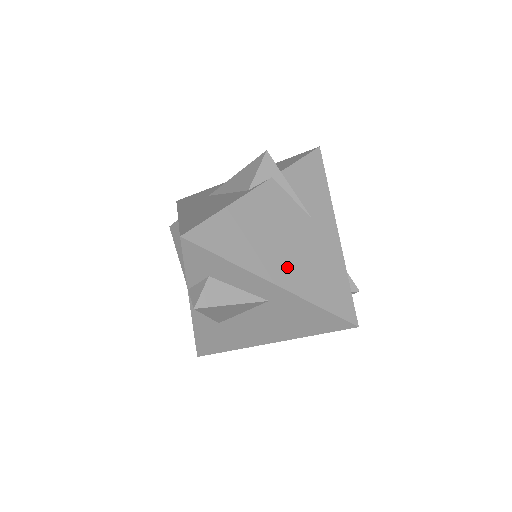
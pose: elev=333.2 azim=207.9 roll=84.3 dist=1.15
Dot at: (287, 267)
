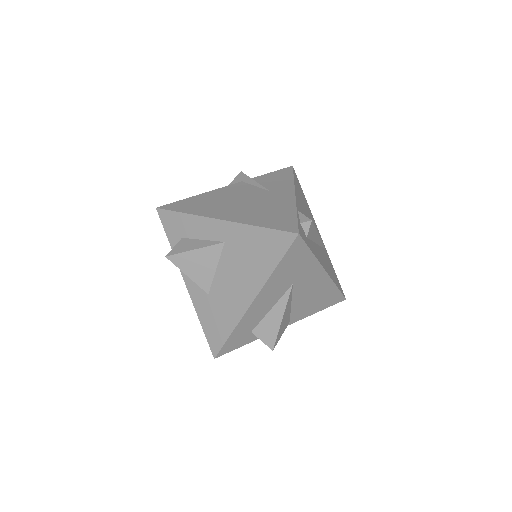
Dot at: (235, 212)
